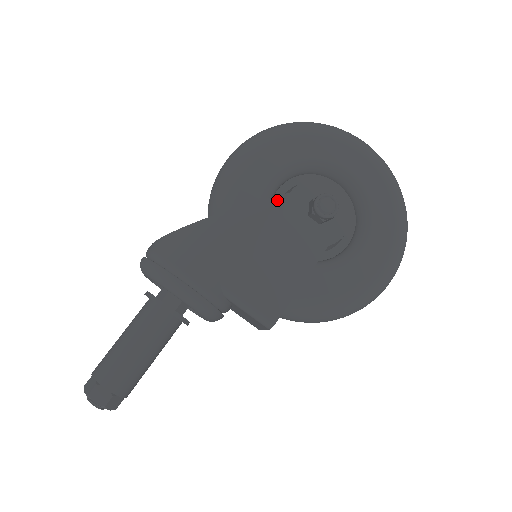
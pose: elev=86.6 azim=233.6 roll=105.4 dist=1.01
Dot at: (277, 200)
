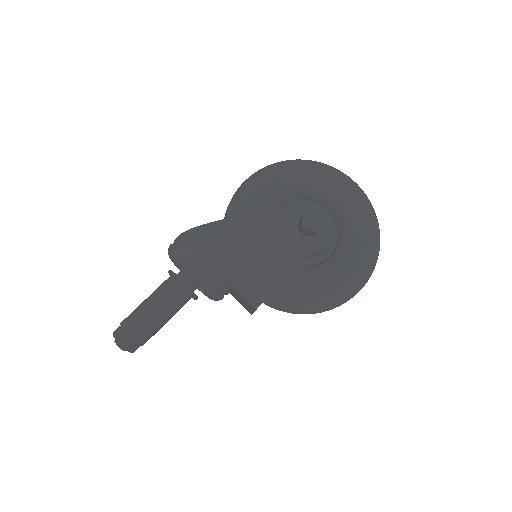
Dot at: (275, 214)
